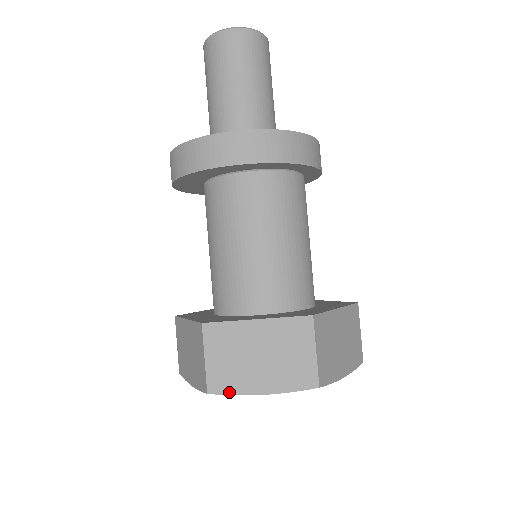
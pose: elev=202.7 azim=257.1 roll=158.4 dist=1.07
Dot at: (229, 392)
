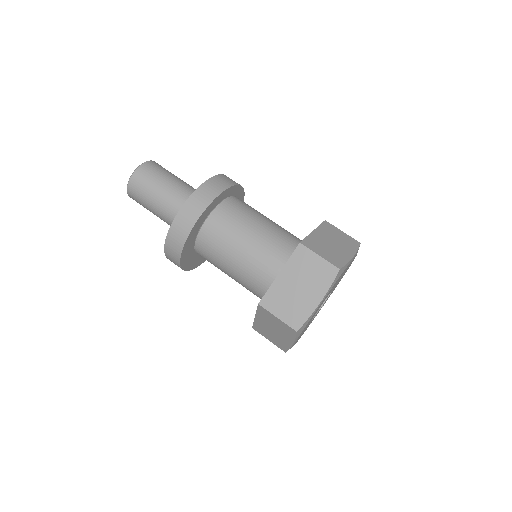
Dot at: (305, 319)
